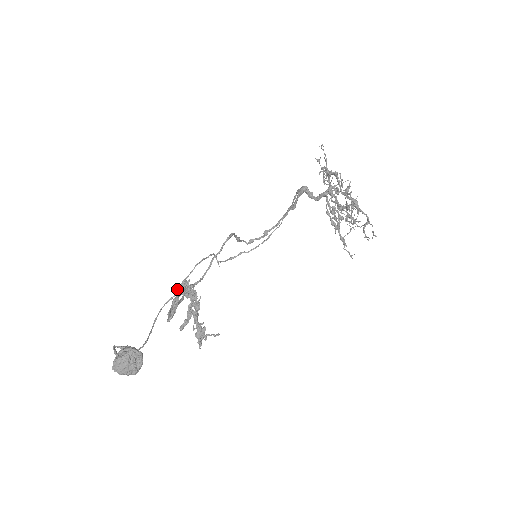
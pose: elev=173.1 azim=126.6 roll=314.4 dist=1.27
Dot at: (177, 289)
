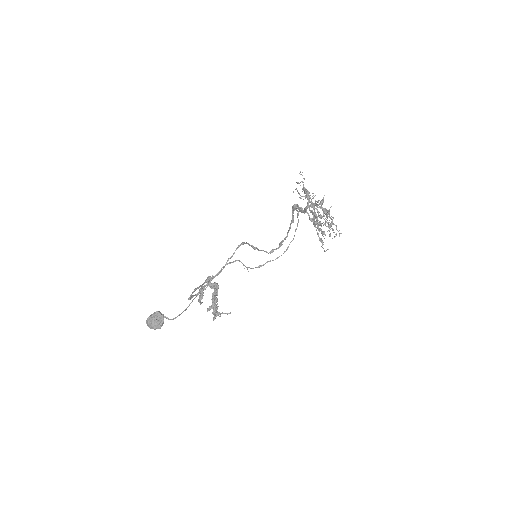
Dot at: occluded
